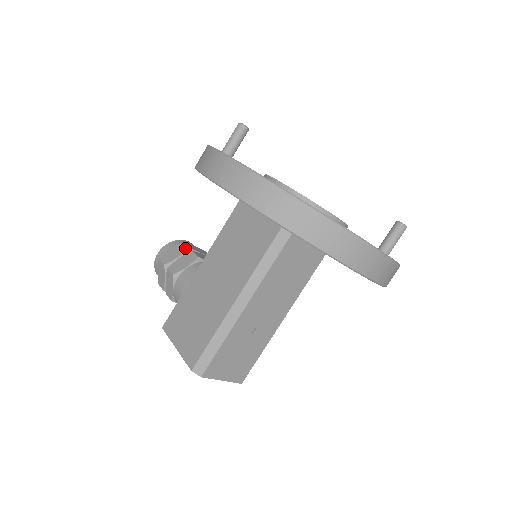
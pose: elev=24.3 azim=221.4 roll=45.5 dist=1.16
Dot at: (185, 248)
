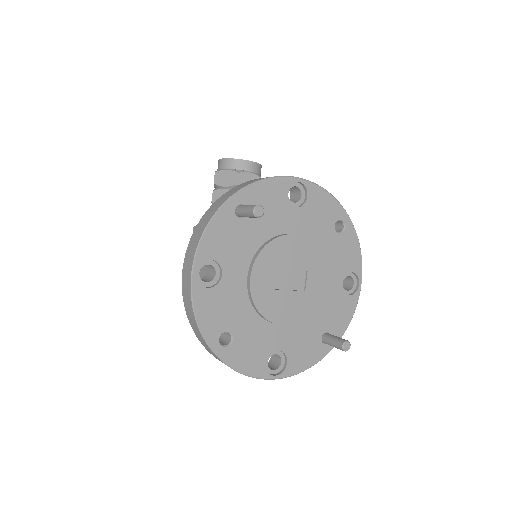
Dot at: (233, 182)
